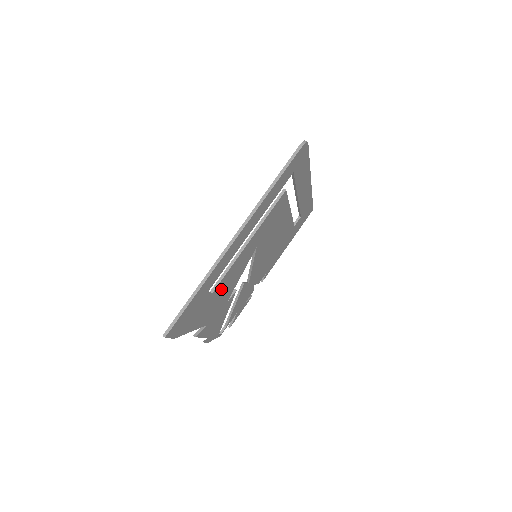
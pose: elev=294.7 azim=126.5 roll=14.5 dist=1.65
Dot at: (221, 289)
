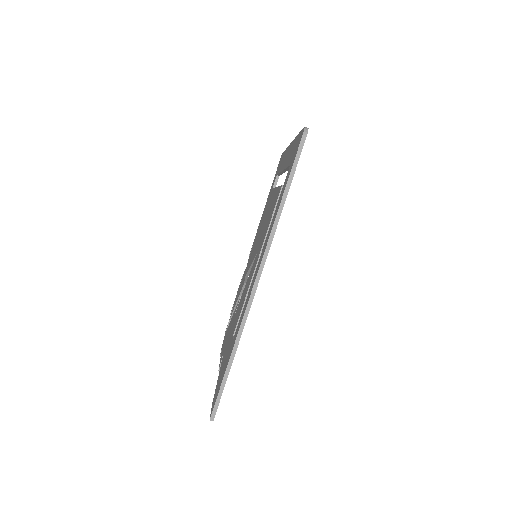
Dot at: occluded
